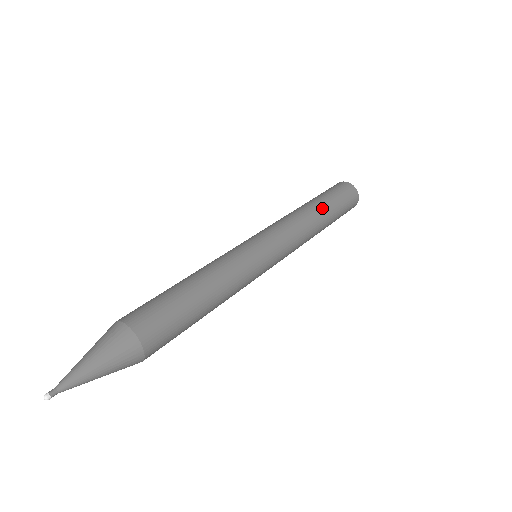
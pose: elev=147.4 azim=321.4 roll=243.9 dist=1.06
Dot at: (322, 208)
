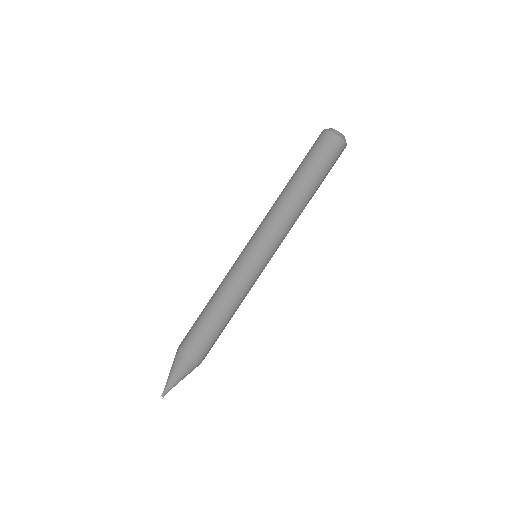
Dot at: (310, 191)
